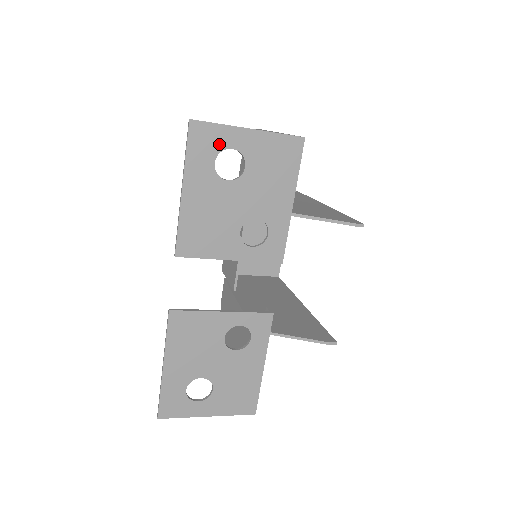
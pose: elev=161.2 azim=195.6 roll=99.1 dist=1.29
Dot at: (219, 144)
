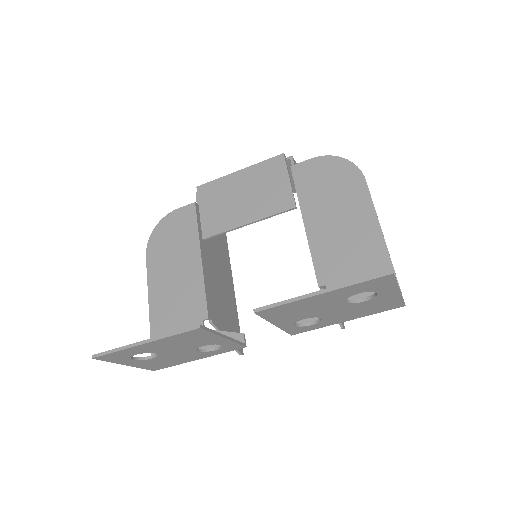
Dot at: (378, 289)
